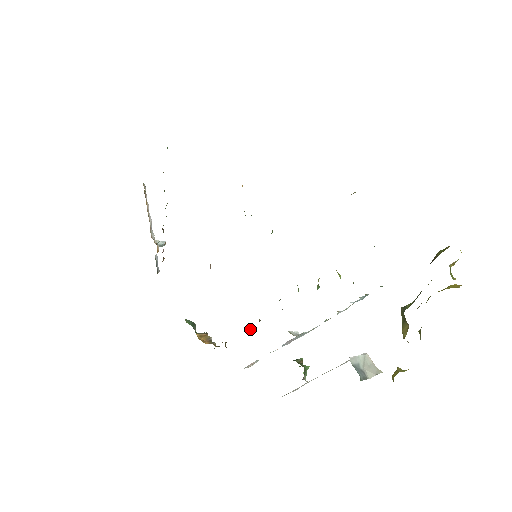
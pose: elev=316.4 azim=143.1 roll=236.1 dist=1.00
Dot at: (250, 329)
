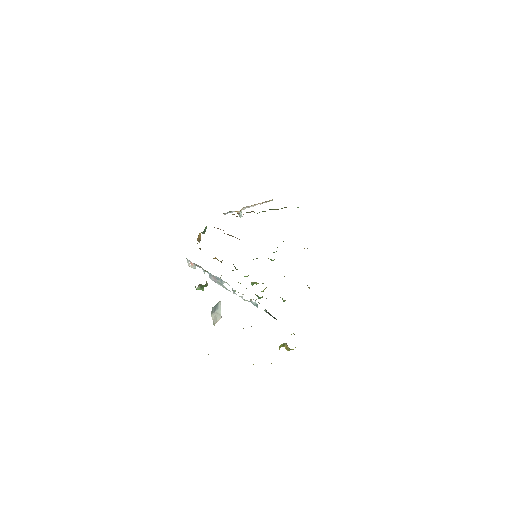
Dot at: (215, 258)
